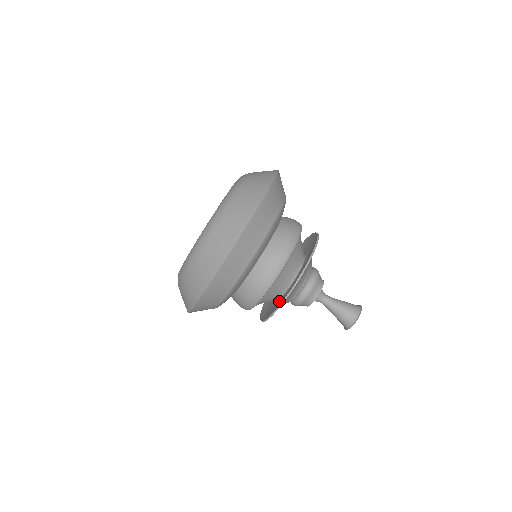
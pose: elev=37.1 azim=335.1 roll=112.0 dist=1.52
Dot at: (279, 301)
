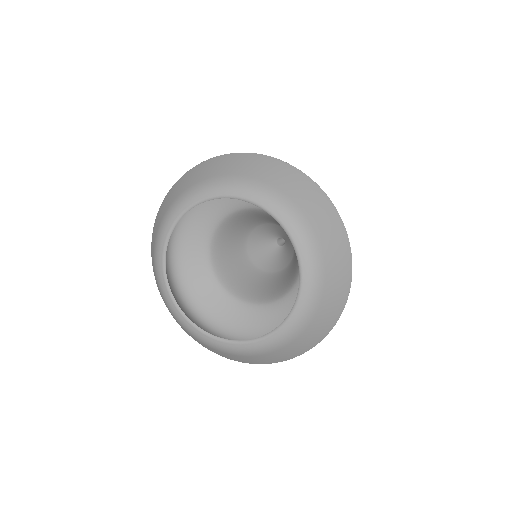
Dot at: occluded
